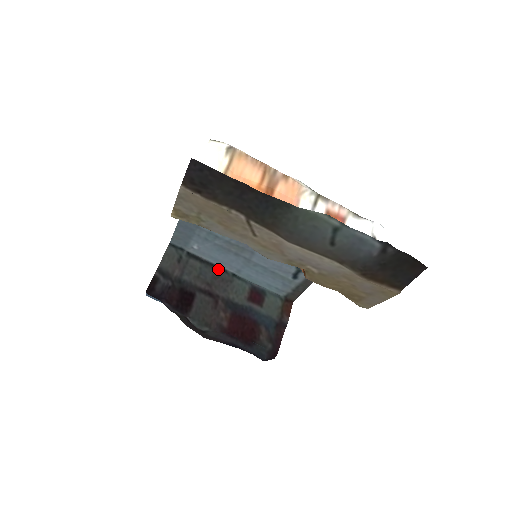
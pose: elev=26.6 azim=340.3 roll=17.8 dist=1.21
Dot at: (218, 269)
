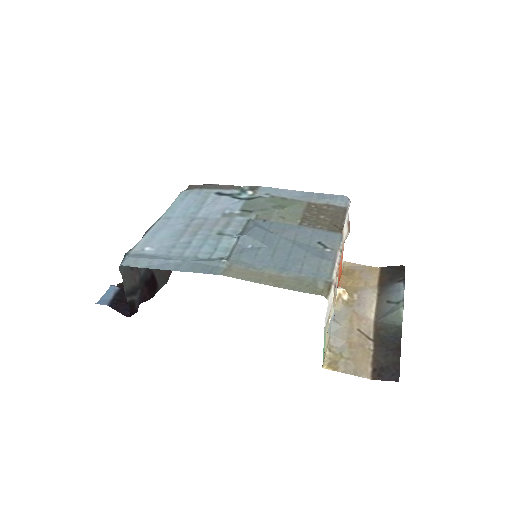
Dot at: occluded
